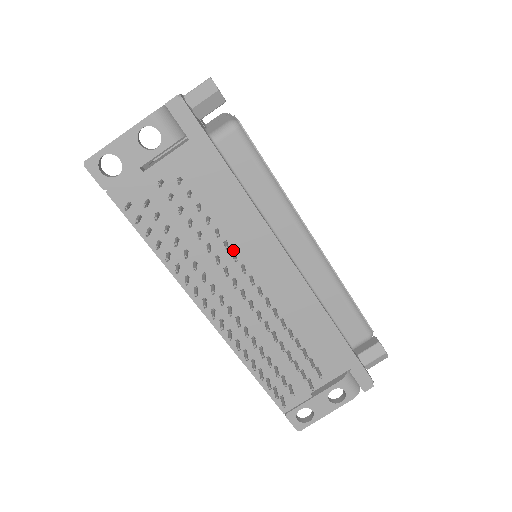
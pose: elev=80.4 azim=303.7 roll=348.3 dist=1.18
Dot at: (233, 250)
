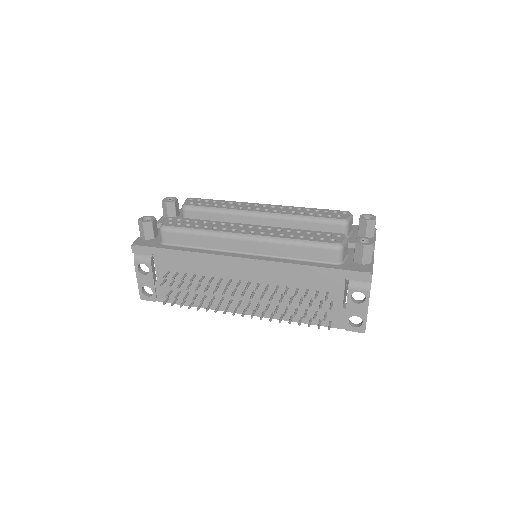
Dot at: (219, 278)
